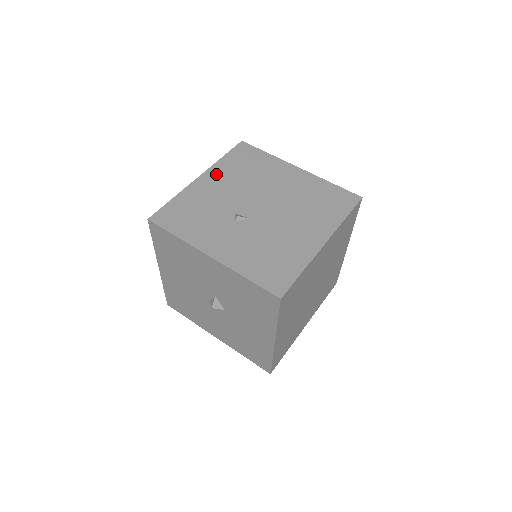
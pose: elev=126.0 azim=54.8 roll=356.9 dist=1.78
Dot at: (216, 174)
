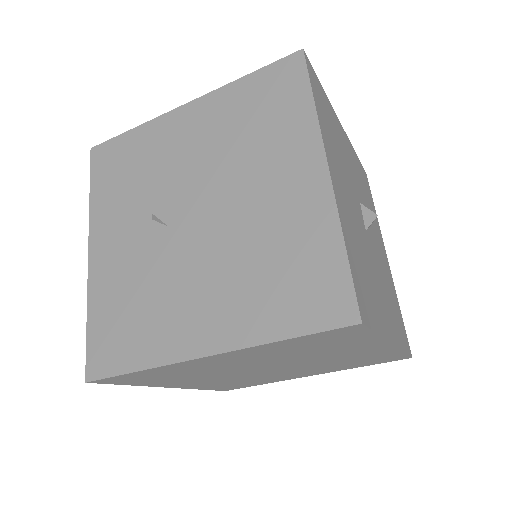
Dot at: (206, 110)
